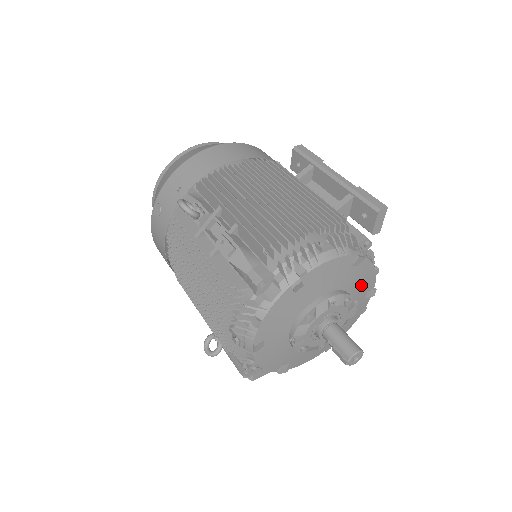
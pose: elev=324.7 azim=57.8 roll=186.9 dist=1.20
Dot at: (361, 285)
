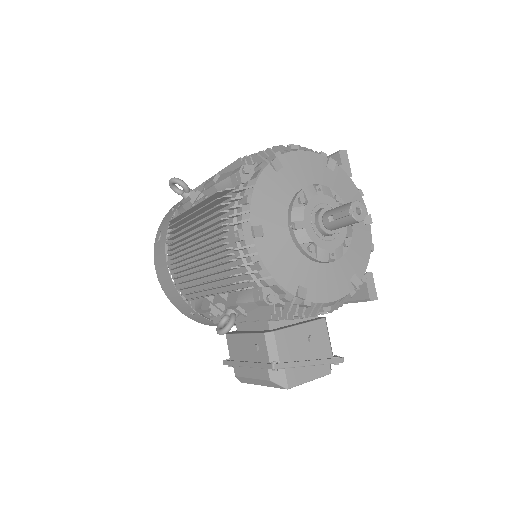
Dot at: (349, 200)
